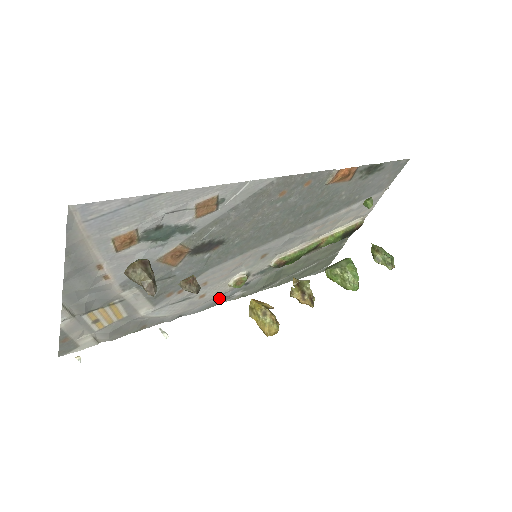
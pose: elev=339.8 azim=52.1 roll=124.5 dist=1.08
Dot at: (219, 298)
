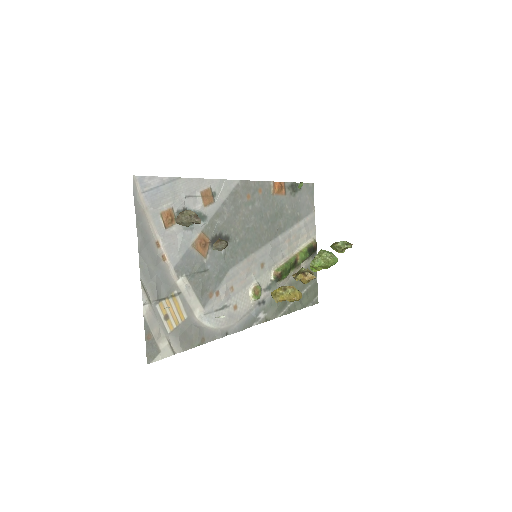
Dot at: (249, 317)
